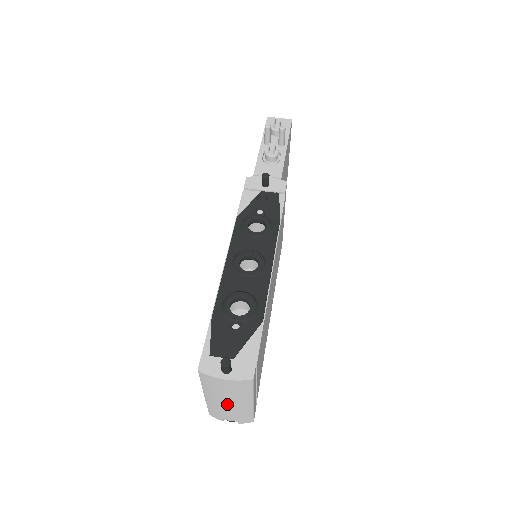
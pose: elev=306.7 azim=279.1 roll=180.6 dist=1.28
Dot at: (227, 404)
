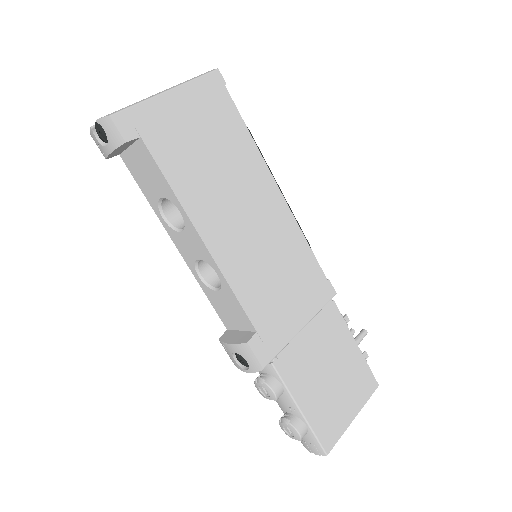
Dot at: occluded
